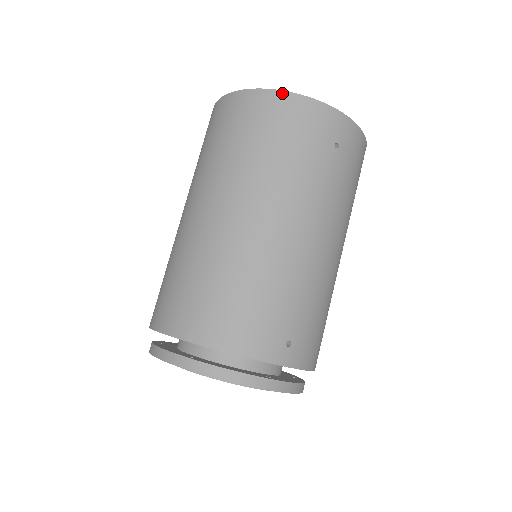
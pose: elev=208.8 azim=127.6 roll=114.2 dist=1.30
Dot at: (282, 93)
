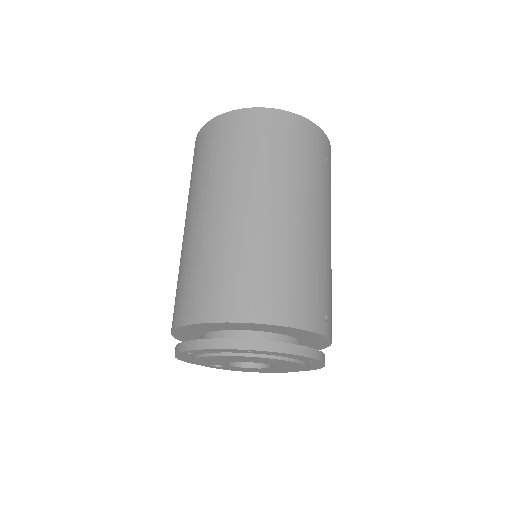
Dot at: (288, 113)
